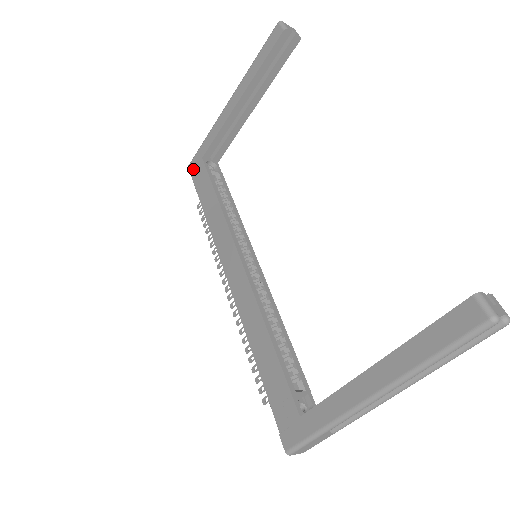
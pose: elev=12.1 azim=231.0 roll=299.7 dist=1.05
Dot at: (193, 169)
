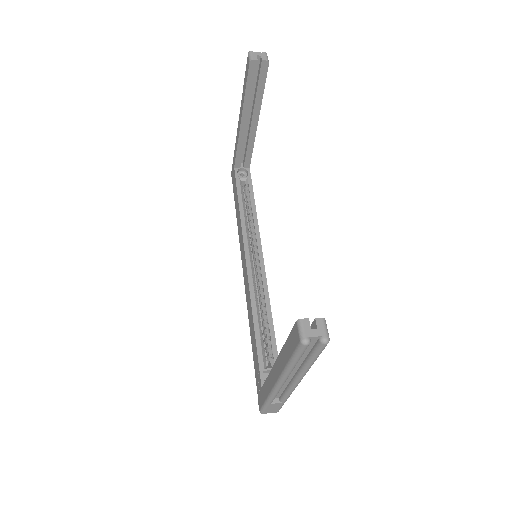
Dot at: (232, 176)
